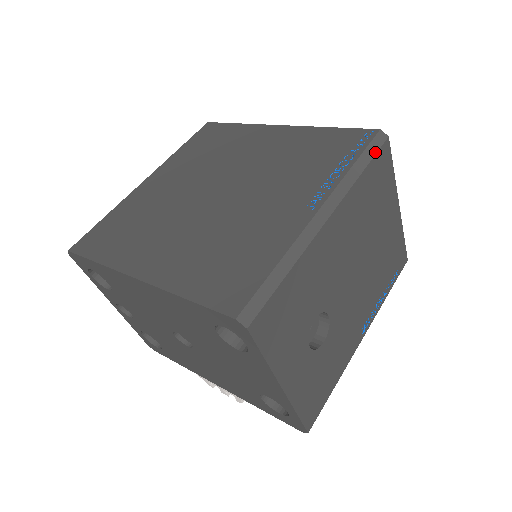
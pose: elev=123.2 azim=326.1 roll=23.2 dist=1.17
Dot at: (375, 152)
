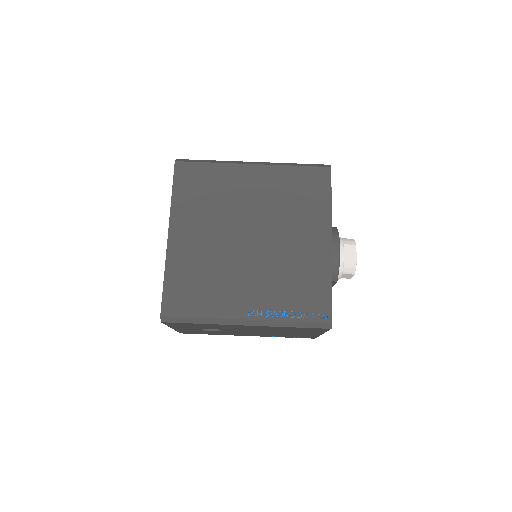
Dot at: (312, 327)
